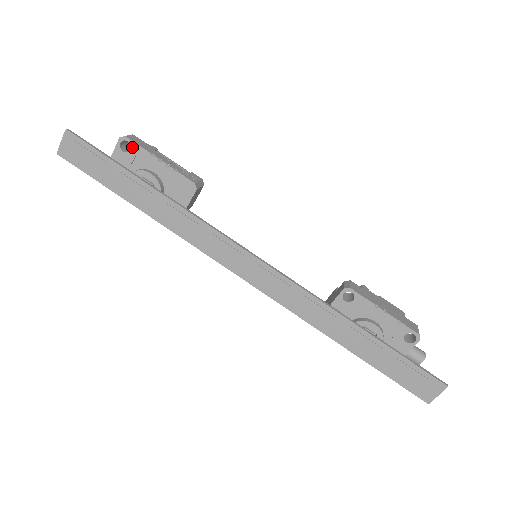
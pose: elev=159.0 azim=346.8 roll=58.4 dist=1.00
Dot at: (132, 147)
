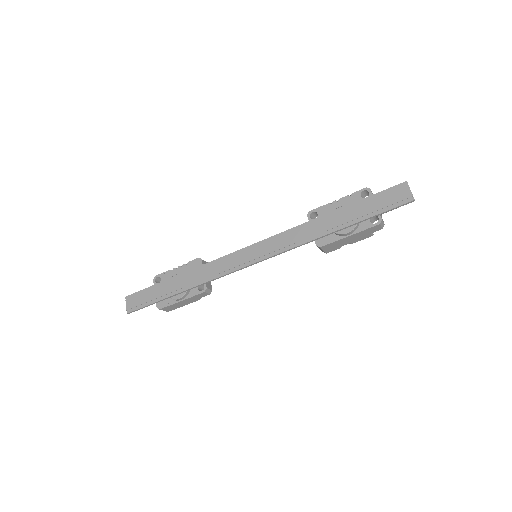
Dot at: (161, 277)
